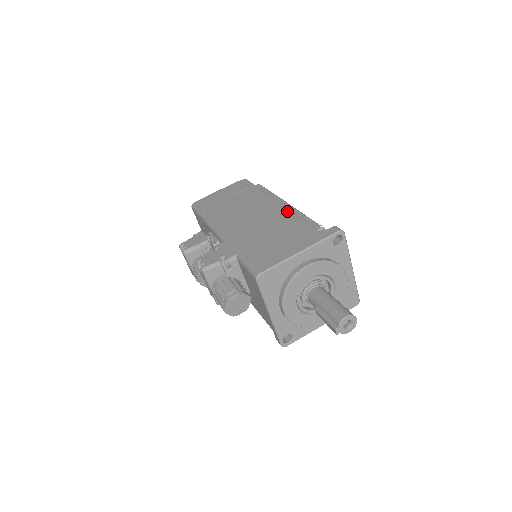
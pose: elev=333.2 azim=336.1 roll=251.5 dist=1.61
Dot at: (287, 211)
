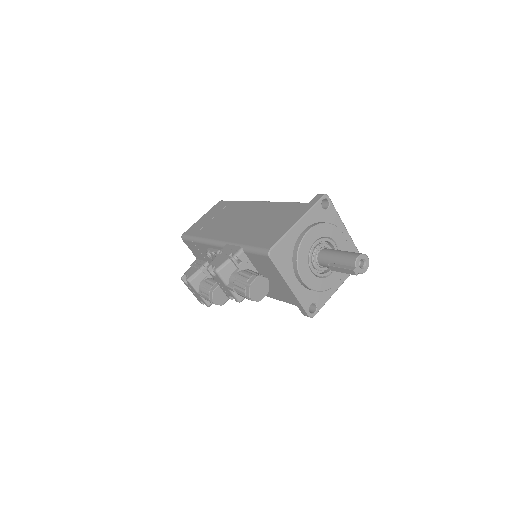
Dot at: (271, 203)
